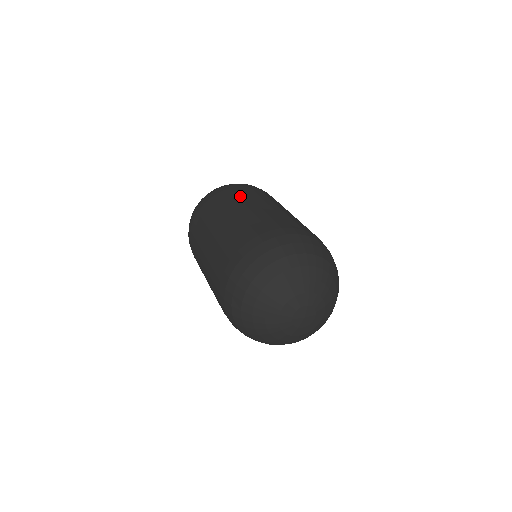
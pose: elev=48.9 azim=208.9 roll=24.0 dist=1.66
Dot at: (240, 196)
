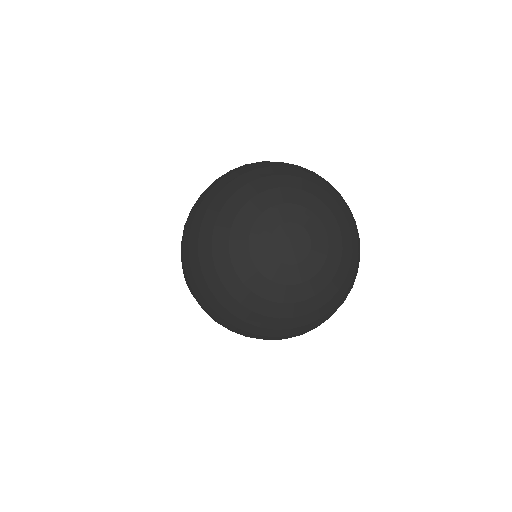
Dot at: occluded
